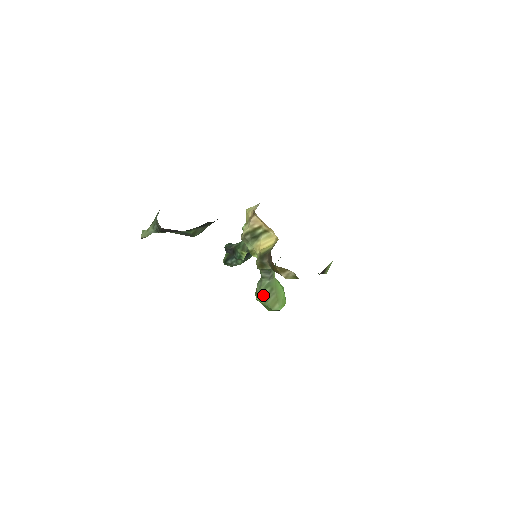
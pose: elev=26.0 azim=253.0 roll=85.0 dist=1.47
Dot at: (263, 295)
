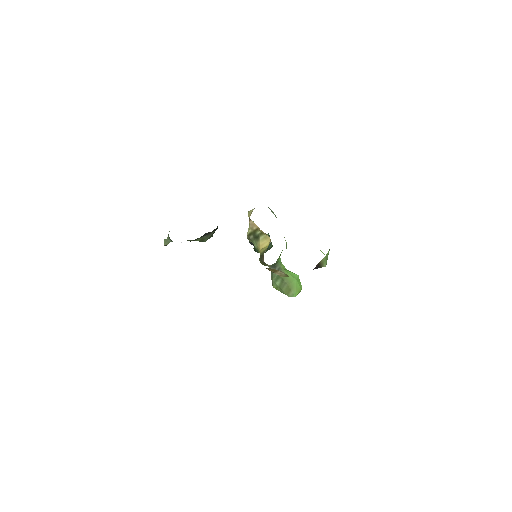
Dot at: (277, 285)
